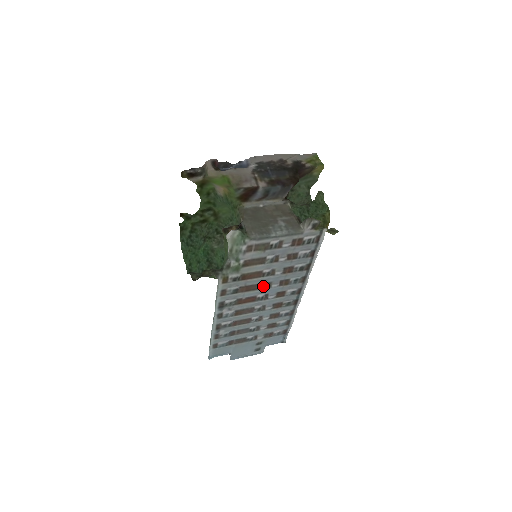
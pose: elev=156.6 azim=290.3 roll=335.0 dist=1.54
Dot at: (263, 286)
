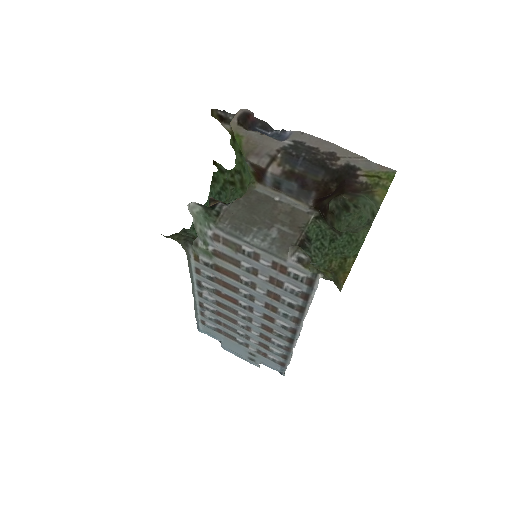
Dot at: (243, 294)
